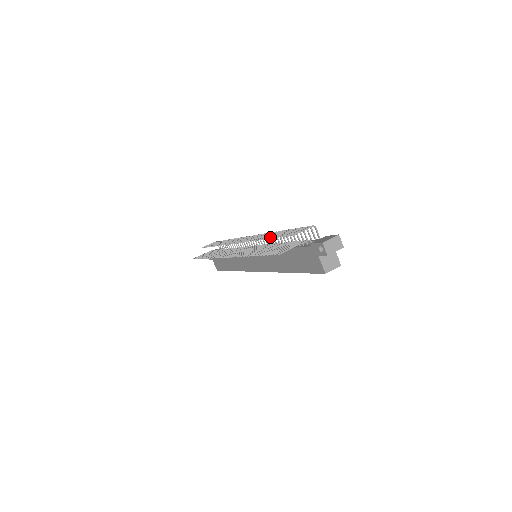
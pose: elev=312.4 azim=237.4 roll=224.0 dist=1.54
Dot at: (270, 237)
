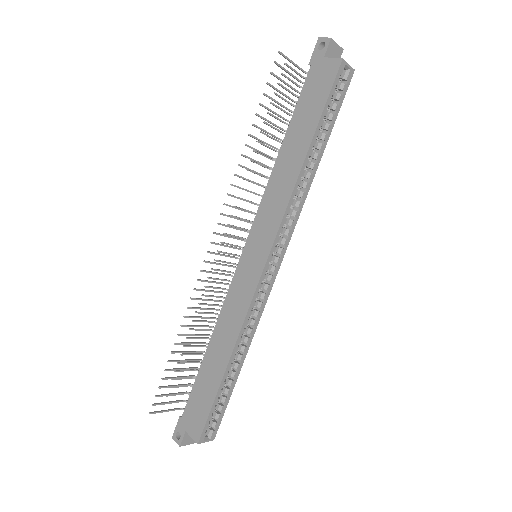
Dot at: (263, 133)
